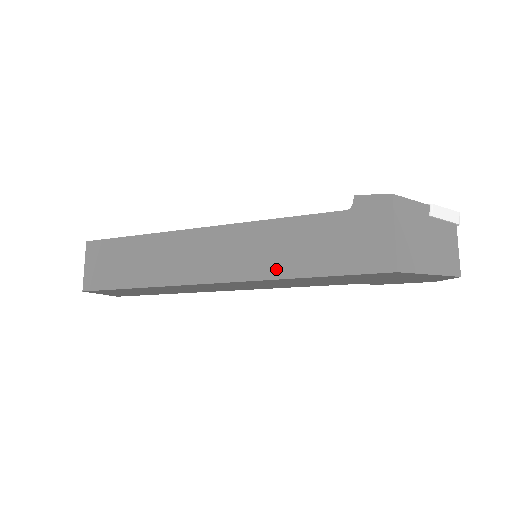
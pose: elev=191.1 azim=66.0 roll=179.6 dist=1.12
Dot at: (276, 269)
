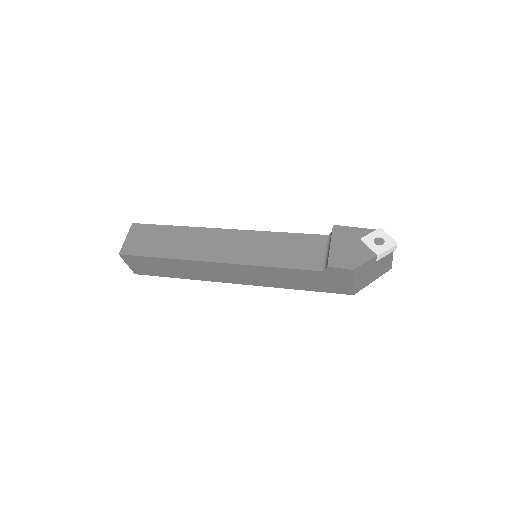
Dot at: (277, 285)
